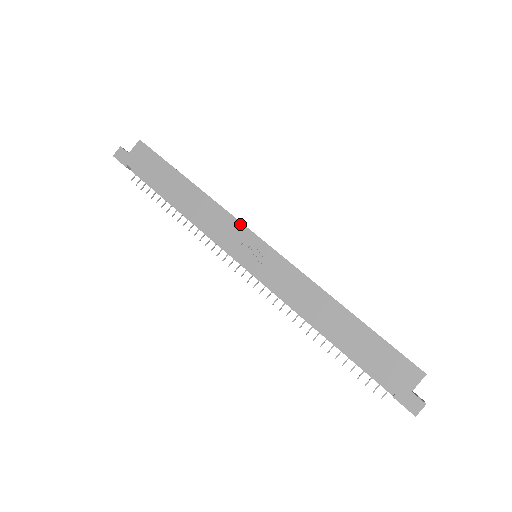
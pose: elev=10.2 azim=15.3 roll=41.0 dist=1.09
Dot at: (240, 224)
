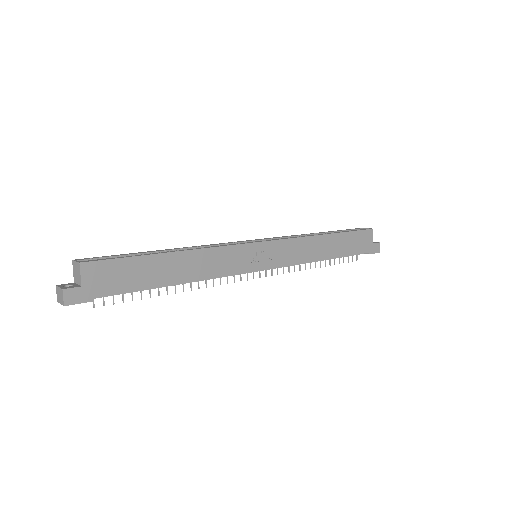
Dot at: (239, 246)
